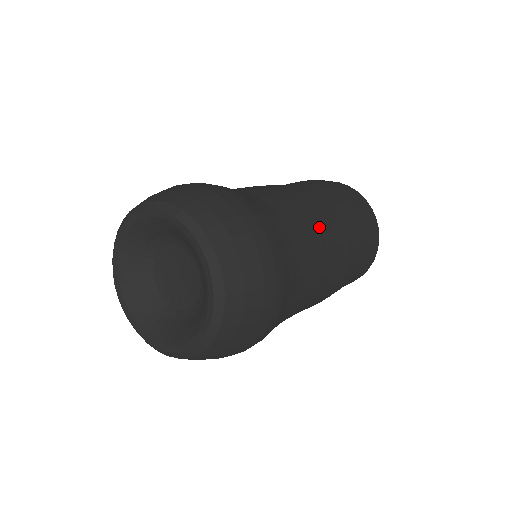
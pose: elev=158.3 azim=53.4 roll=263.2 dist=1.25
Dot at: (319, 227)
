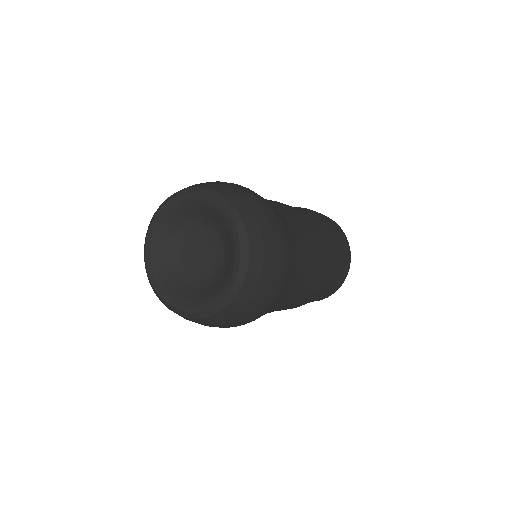
Dot at: (311, 233)
